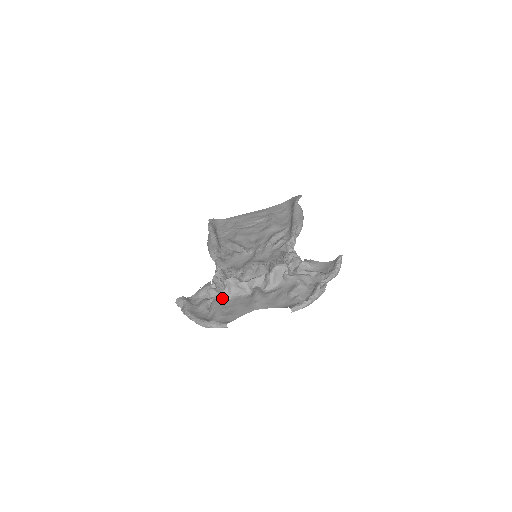
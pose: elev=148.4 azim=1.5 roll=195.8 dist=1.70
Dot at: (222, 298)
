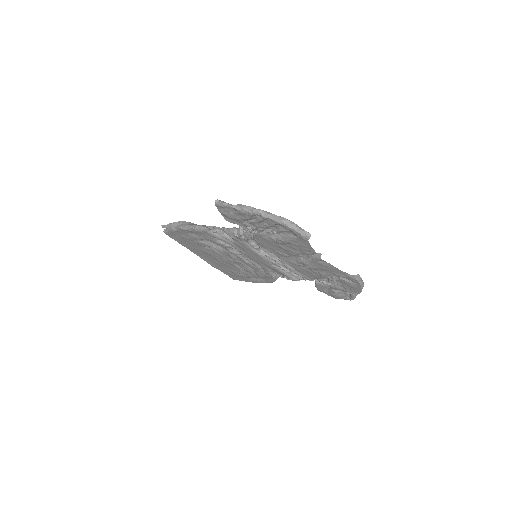
Dot at: occluded
